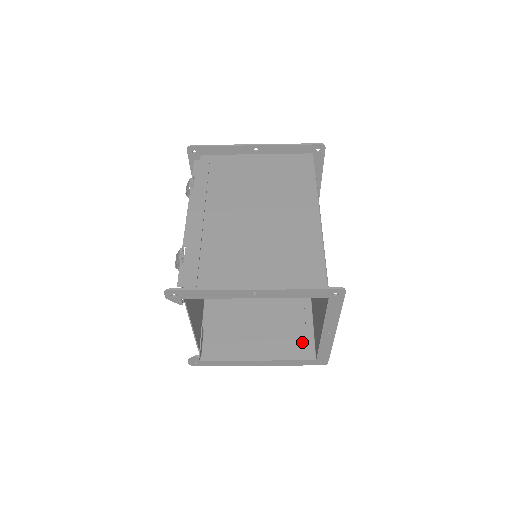
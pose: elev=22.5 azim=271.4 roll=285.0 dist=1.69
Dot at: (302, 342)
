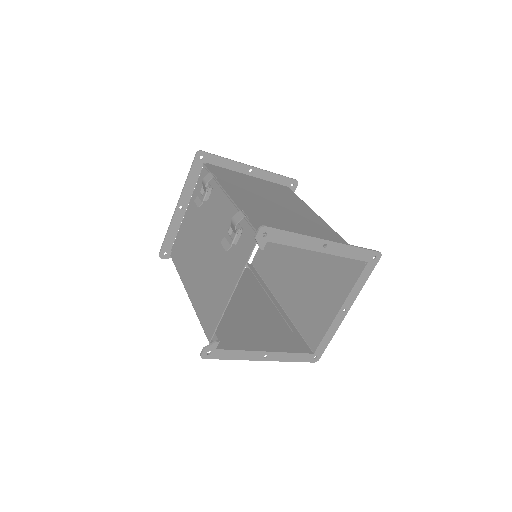
Dot at: (296, 340)
